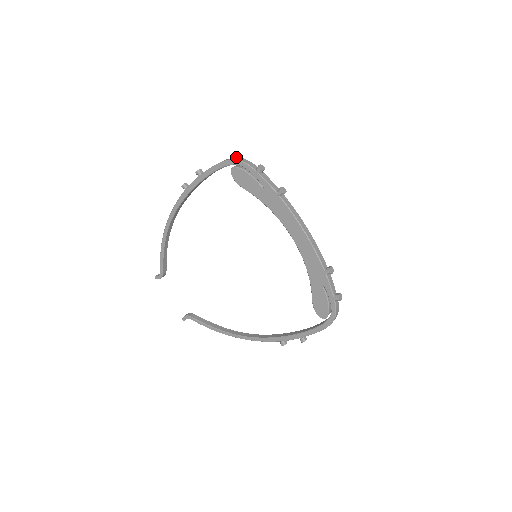
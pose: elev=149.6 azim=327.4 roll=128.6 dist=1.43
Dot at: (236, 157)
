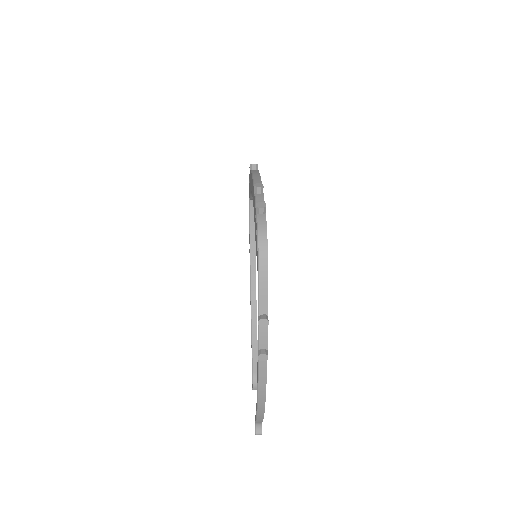
Dot at: occluded
